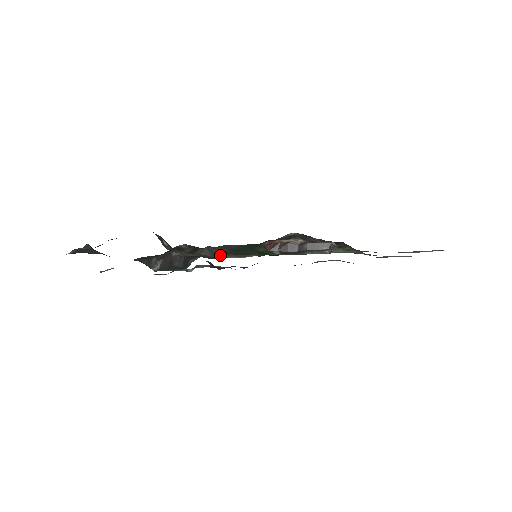
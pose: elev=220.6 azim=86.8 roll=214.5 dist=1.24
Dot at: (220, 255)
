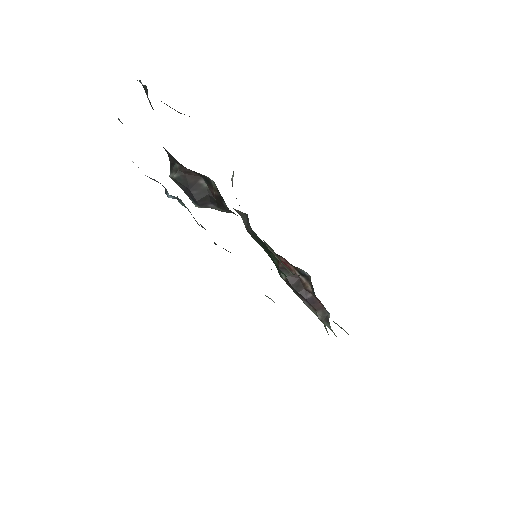
Dot at: occluded
